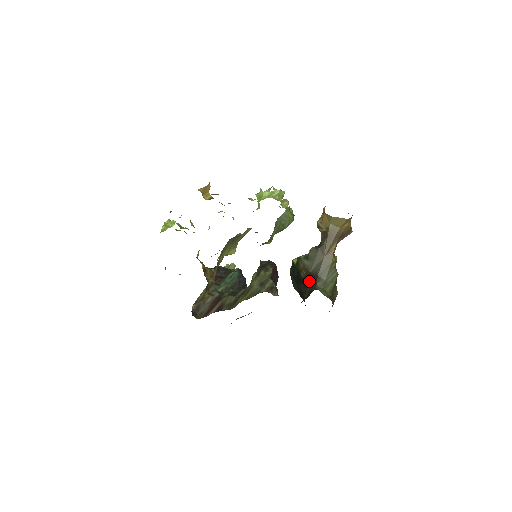
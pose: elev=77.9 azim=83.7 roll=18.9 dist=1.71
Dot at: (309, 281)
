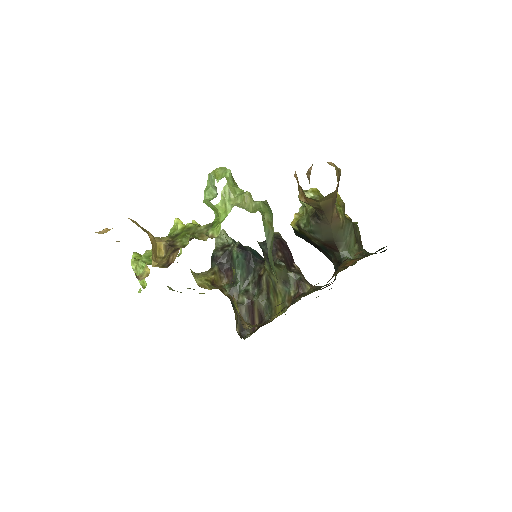
Dot at: (328, 250)
